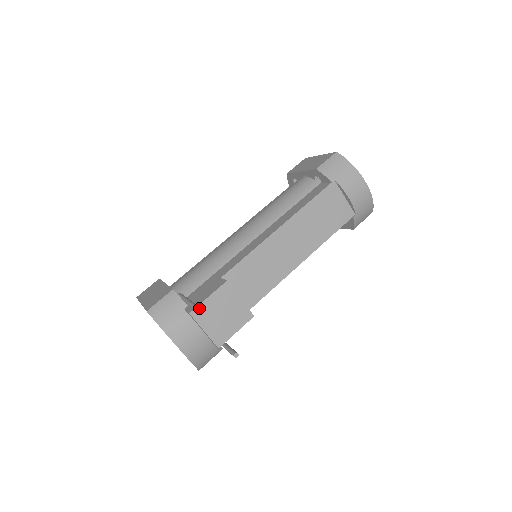
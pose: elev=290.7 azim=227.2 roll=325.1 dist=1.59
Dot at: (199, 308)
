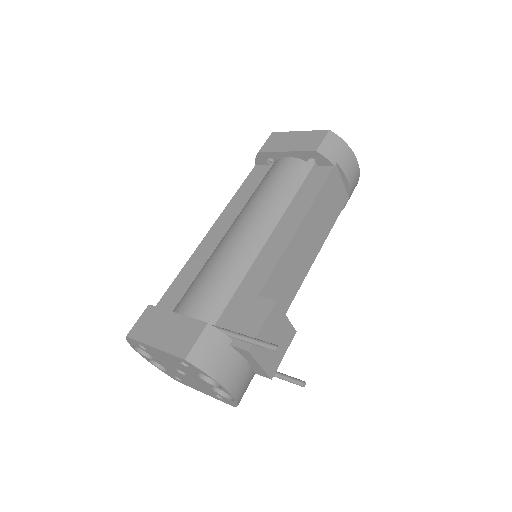
Dot at: (278, 346)
